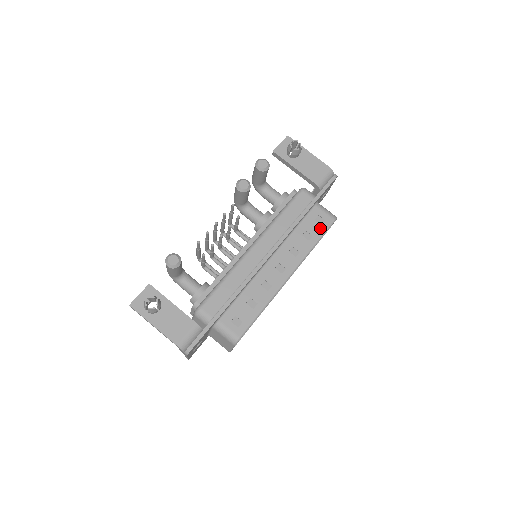
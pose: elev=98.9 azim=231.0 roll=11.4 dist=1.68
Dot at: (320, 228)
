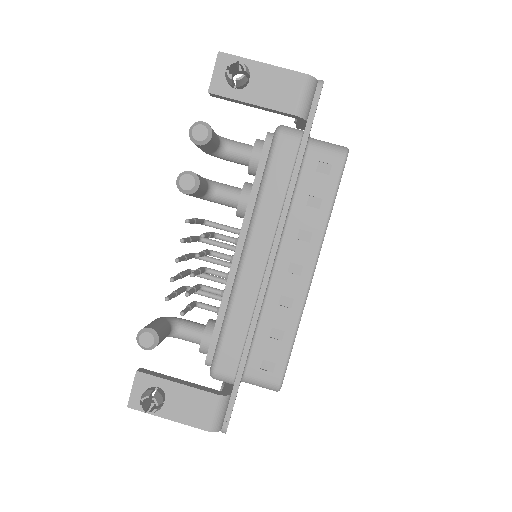
Dot at: (328, 181)
